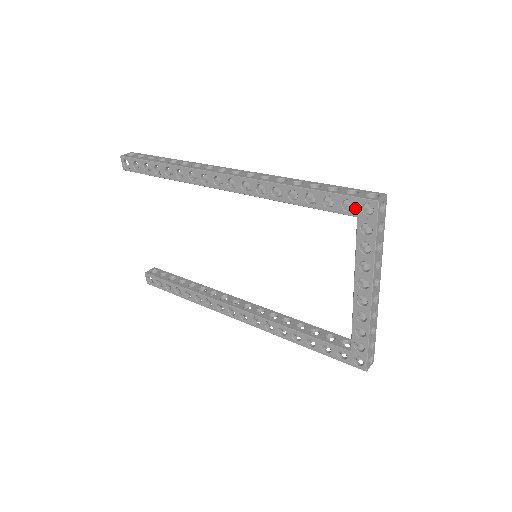
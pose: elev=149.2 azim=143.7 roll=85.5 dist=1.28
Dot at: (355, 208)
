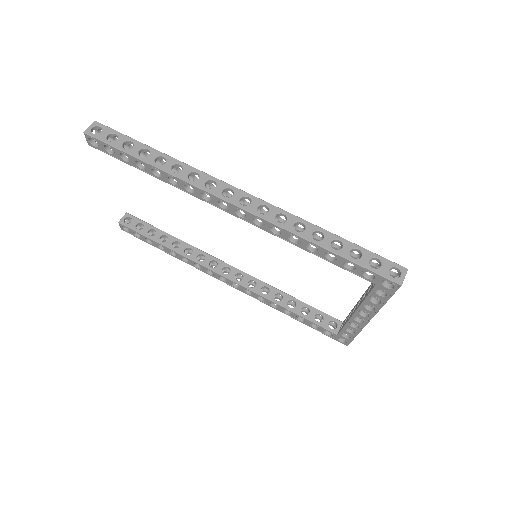
Dot at: (376, 280)
